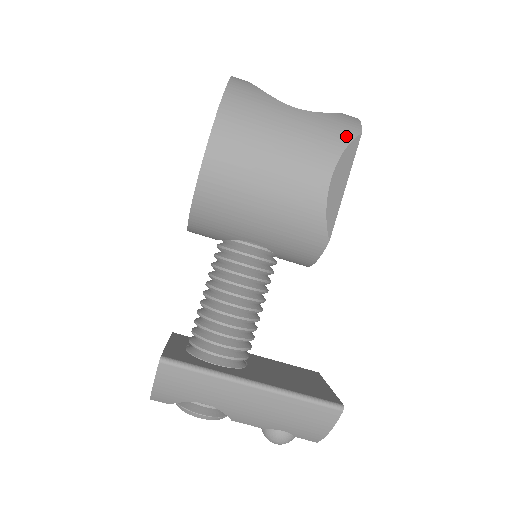
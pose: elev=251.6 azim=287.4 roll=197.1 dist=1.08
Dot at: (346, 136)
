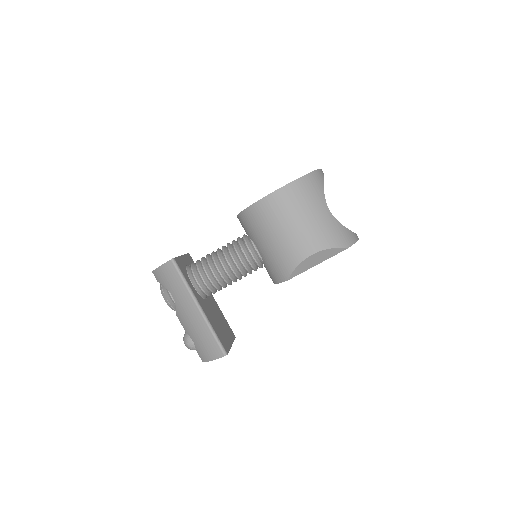
Dot at: (338, 243)
